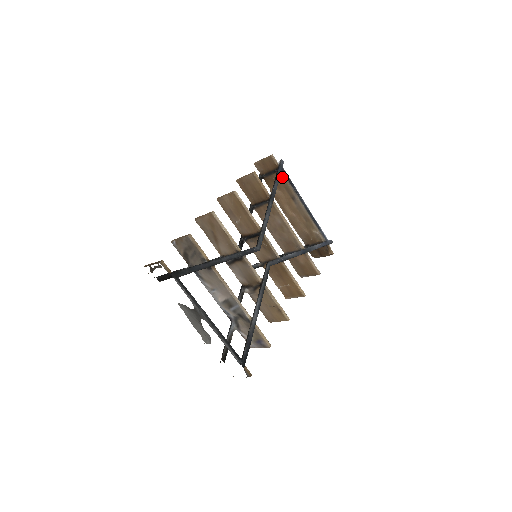
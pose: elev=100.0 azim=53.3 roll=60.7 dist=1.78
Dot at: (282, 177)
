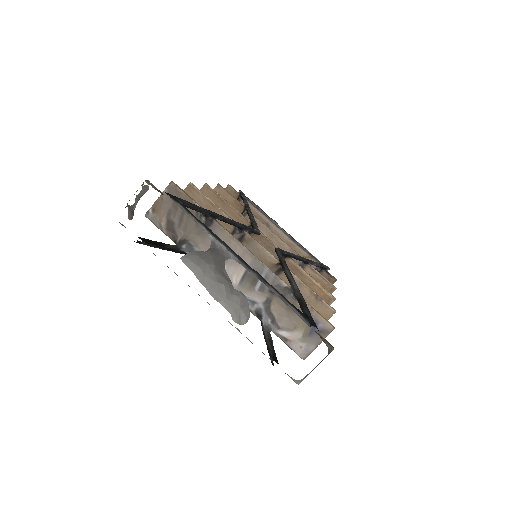
Dot at: occluded
